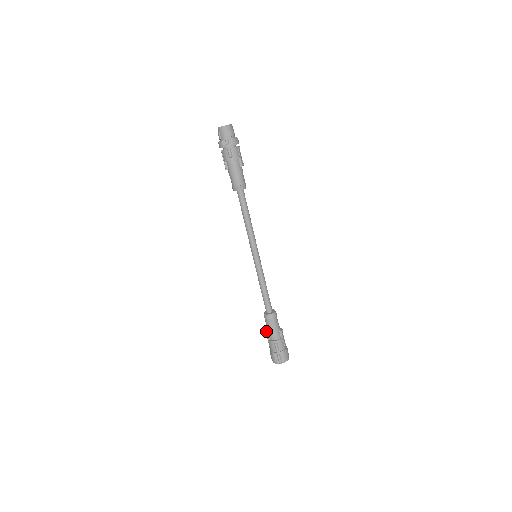
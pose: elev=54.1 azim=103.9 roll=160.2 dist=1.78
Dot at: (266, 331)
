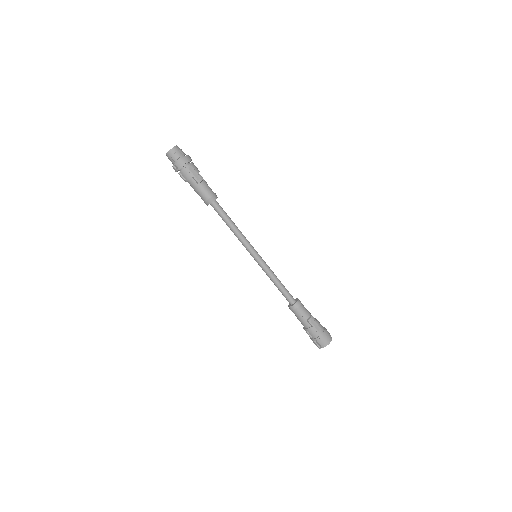
Dot at: occluded
